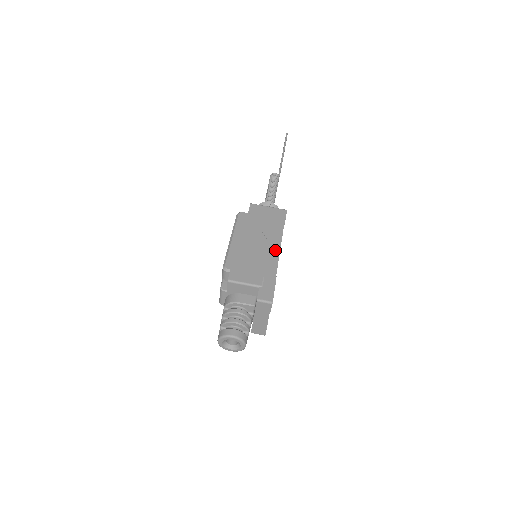
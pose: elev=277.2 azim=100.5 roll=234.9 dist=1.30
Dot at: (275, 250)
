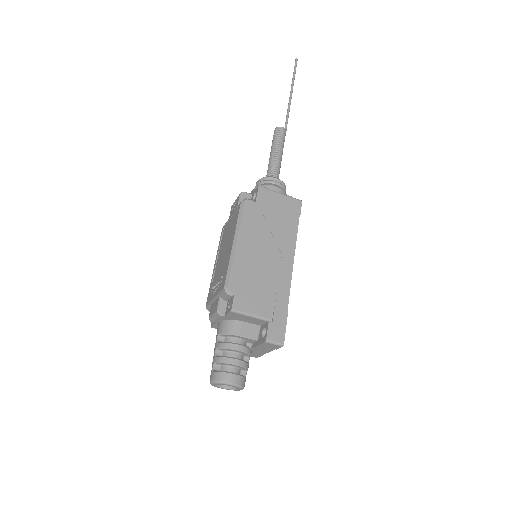
Dot at: (287, 265)
